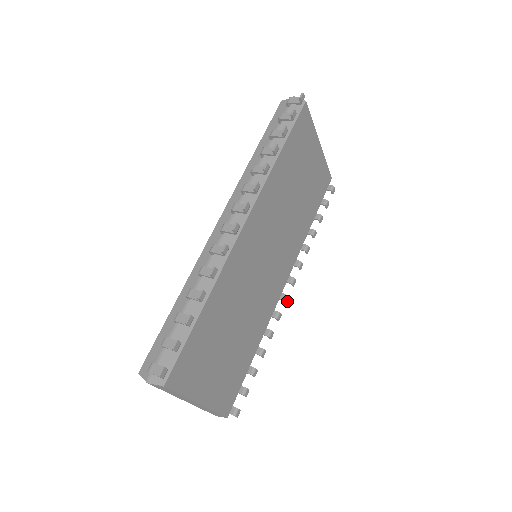
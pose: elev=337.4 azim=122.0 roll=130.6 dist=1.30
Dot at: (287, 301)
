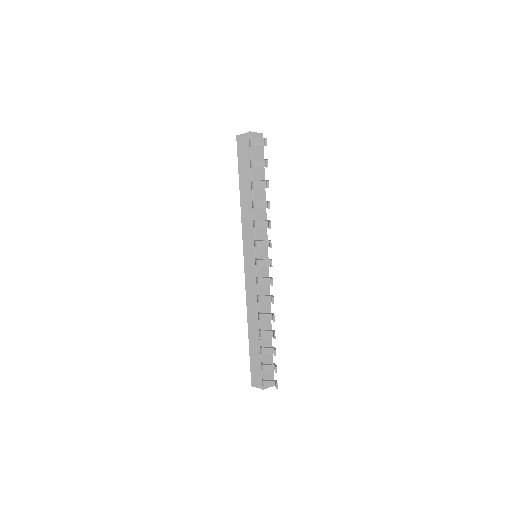
Dot at: occluded
